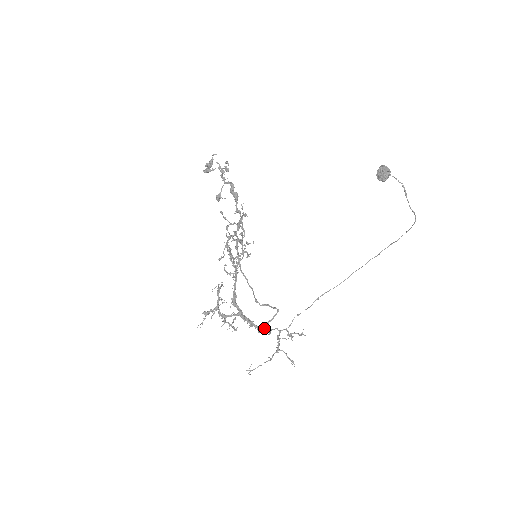
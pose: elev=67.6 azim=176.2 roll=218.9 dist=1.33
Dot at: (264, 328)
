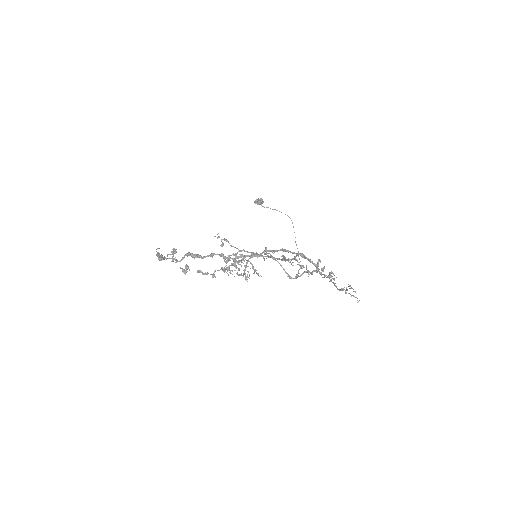
Dot at: (317, 269)
